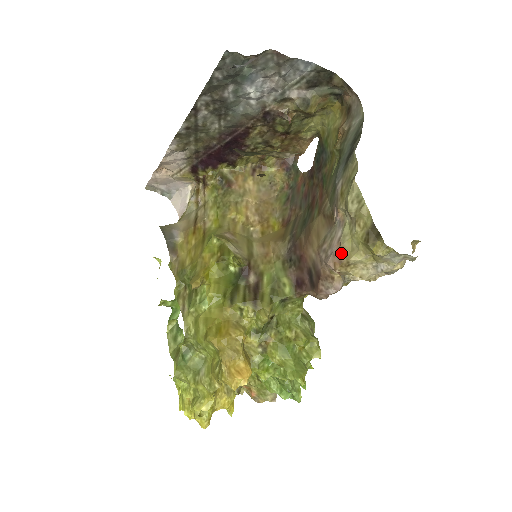
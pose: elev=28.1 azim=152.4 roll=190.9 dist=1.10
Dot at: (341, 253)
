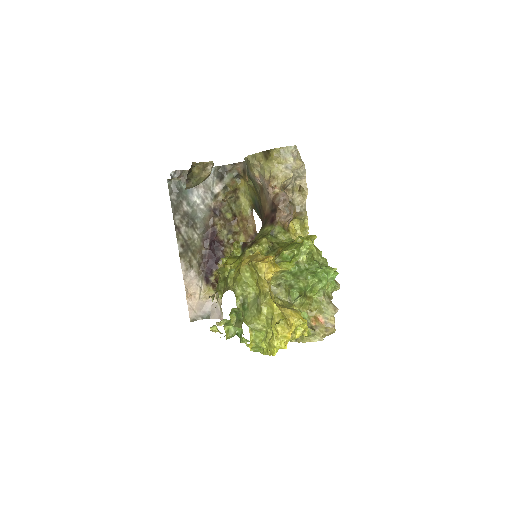
Dot at: (268, 180)
